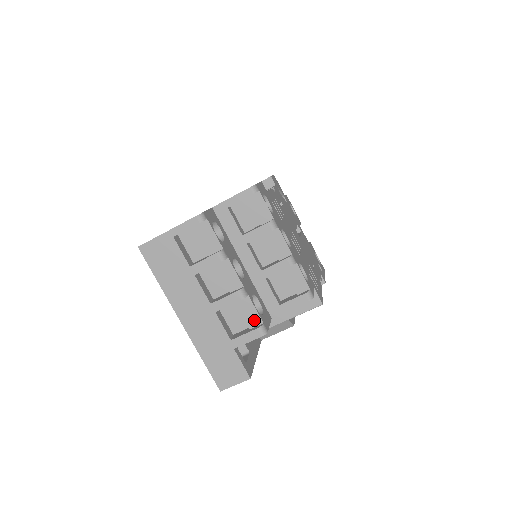
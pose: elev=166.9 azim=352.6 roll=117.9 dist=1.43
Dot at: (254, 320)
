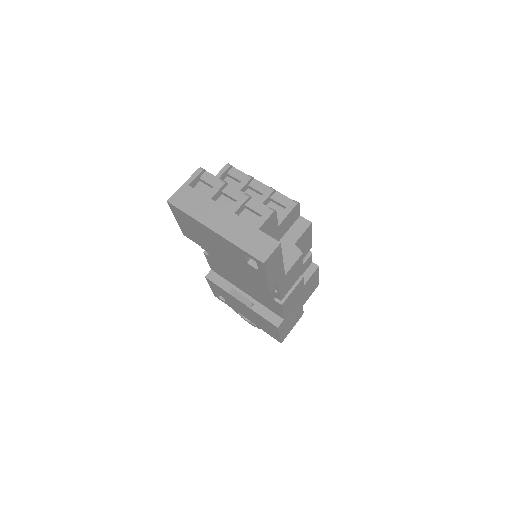
Dot at: (263, 209)
